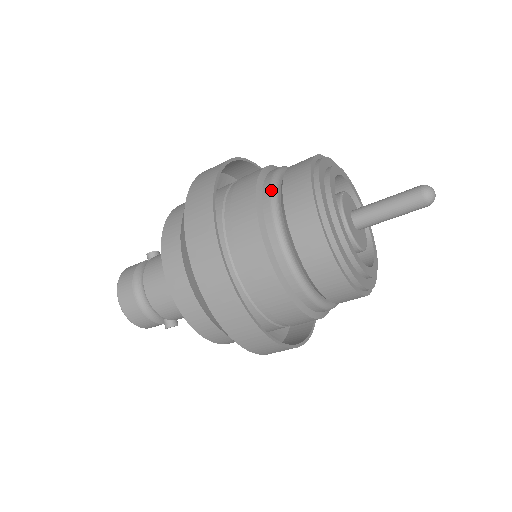
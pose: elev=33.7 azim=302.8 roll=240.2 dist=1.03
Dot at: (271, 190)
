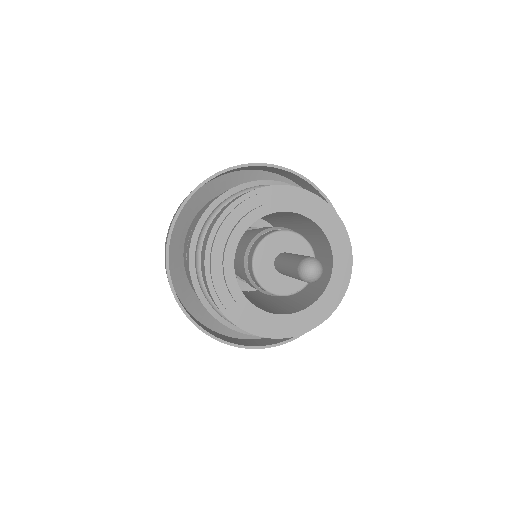
Dot at: (213, 212)
